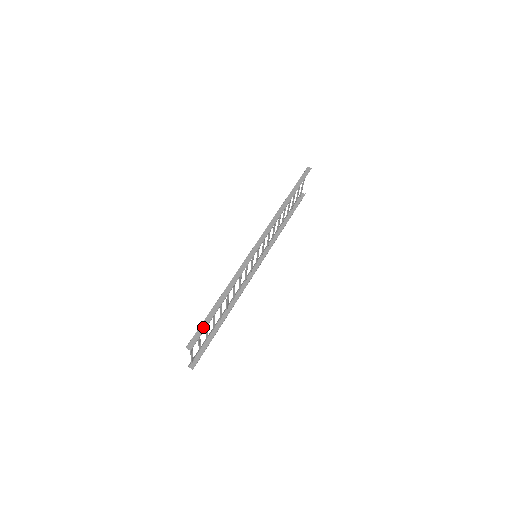
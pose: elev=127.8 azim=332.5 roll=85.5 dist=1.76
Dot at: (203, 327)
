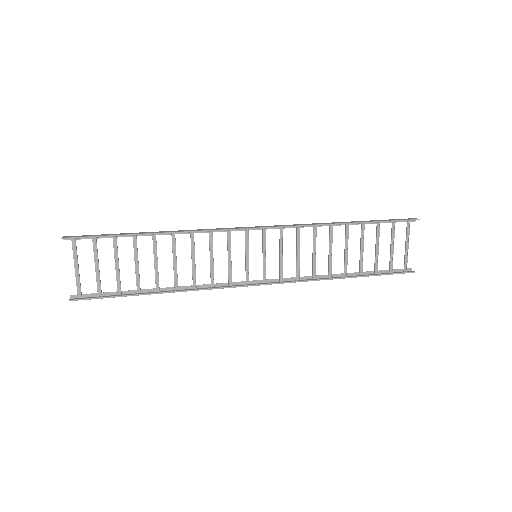
Dot at: (100, 235)
